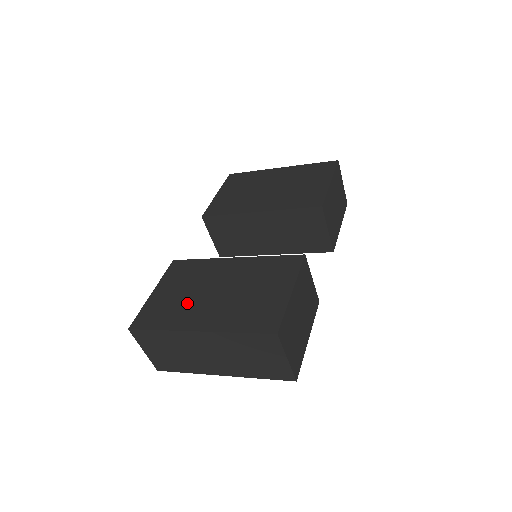
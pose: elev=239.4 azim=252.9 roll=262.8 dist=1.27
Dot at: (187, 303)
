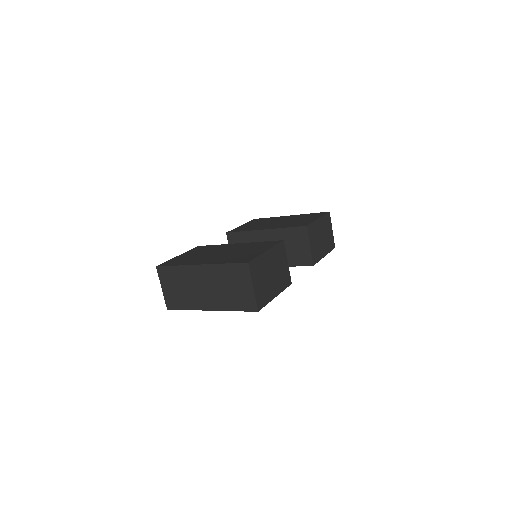
Dot at: (198, 257)
